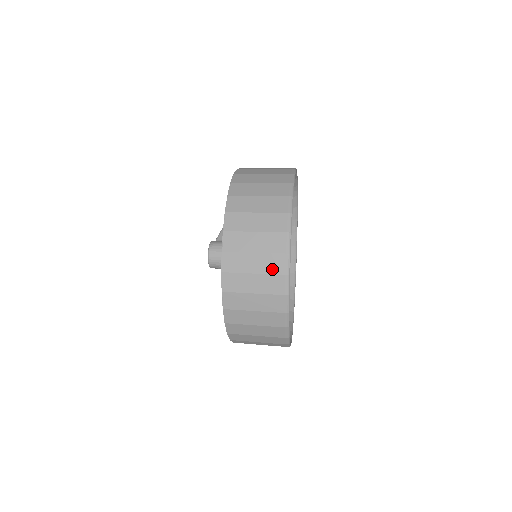
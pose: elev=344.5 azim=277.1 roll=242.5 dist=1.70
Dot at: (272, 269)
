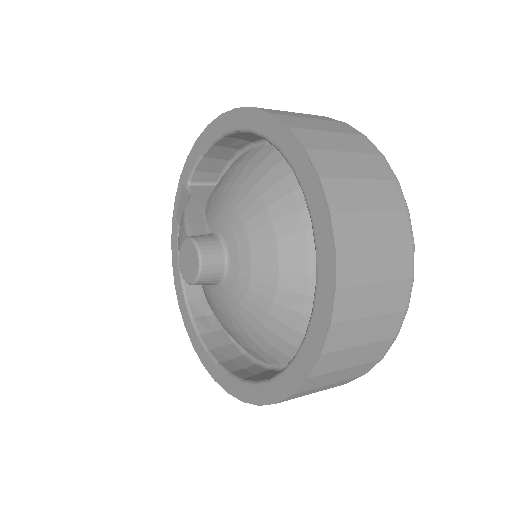
Dot at: (396, 237)
